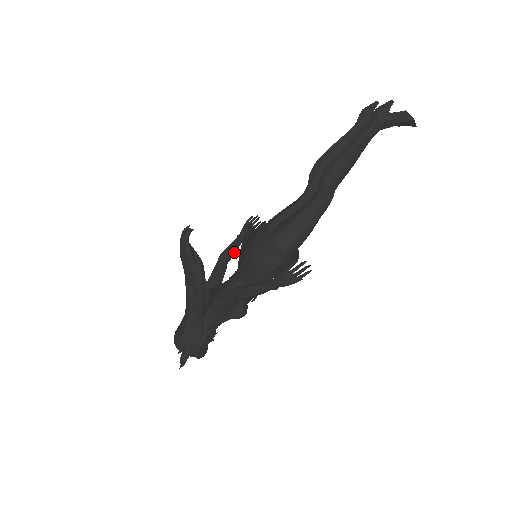
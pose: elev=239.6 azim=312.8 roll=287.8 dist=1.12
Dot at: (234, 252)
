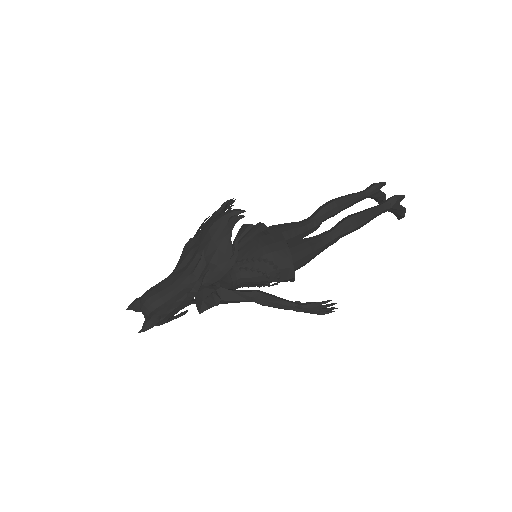
Dot at: occluded
